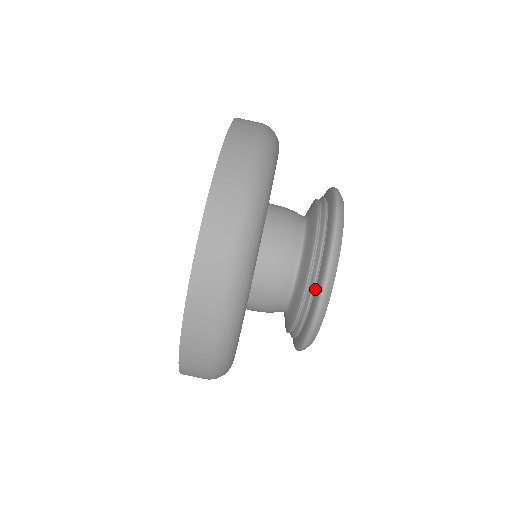
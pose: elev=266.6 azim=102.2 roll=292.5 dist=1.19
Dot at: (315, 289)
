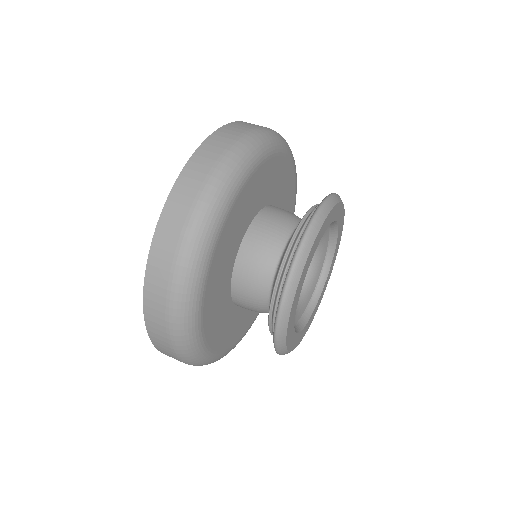
Dot at: occluded
